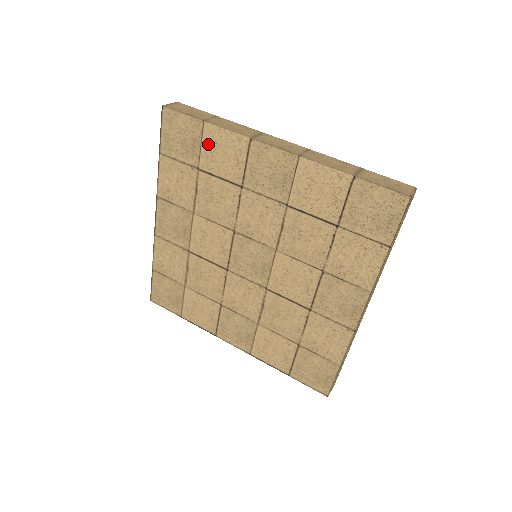
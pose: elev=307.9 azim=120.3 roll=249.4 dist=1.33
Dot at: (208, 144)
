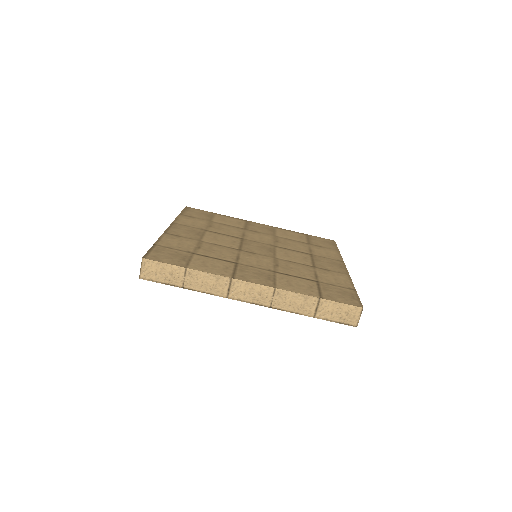
Dot at: occluded
